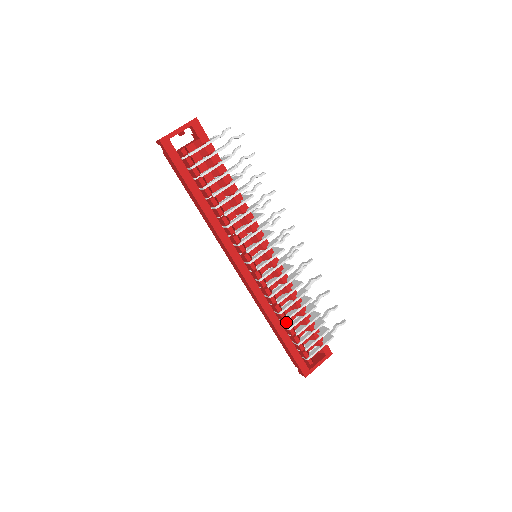
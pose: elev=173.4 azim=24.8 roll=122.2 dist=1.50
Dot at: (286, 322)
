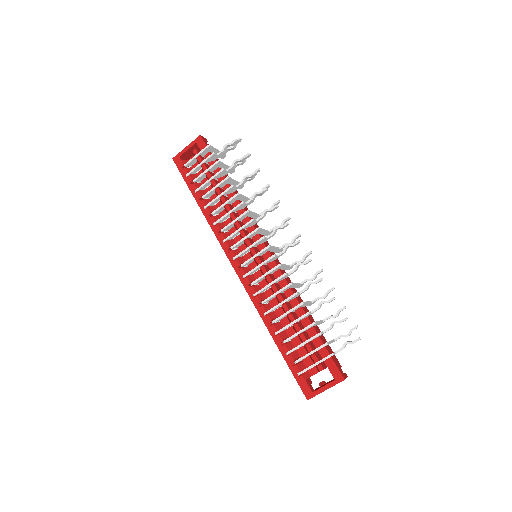
Dot at: (271, 325)
